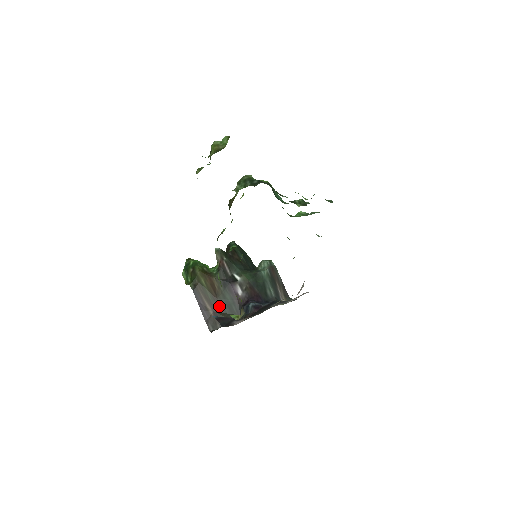
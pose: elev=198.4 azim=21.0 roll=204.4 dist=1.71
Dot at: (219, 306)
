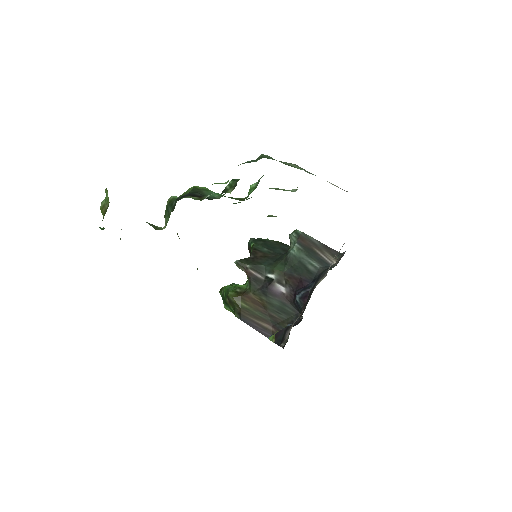
Dot at: (274, 317)
